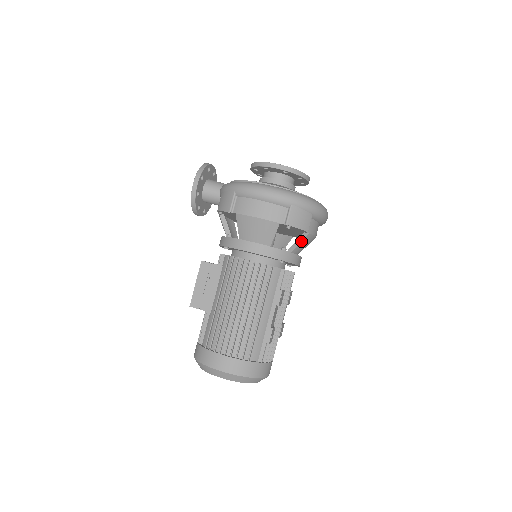
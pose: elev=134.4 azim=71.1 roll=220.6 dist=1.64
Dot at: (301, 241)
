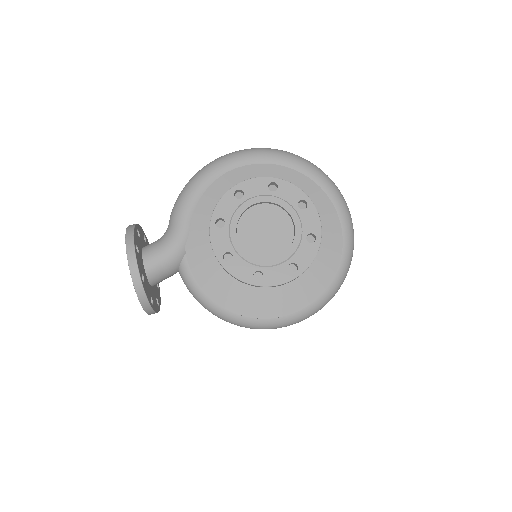
Dot at: occluded
